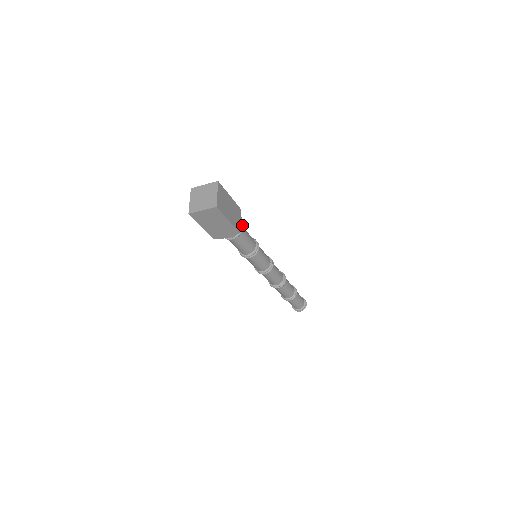
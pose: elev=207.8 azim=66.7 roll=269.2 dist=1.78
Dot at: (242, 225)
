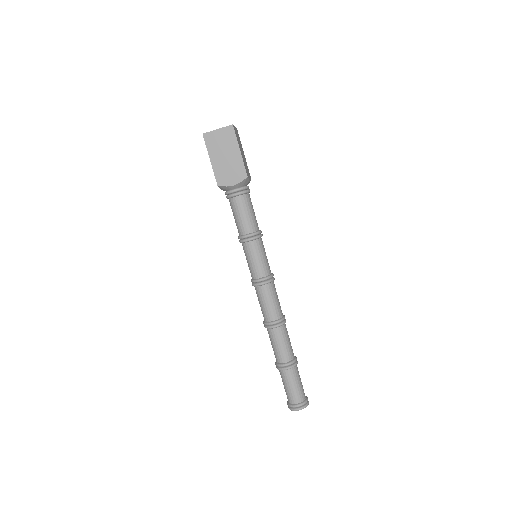
Dot at: occluded
